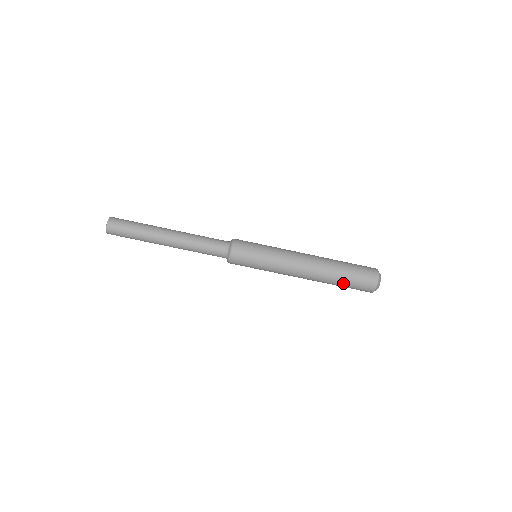
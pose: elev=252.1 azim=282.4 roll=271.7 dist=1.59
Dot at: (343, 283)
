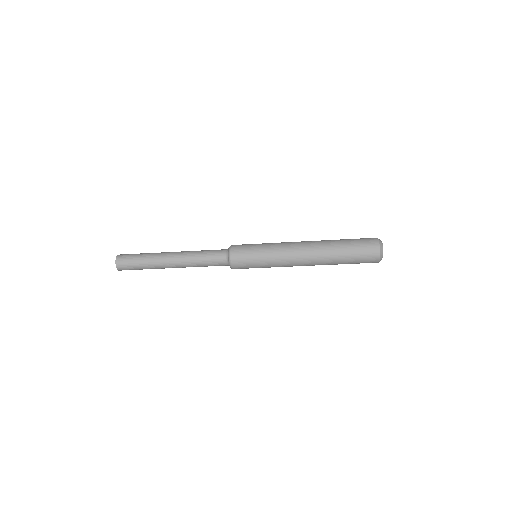
Dot at: (345, 261)
